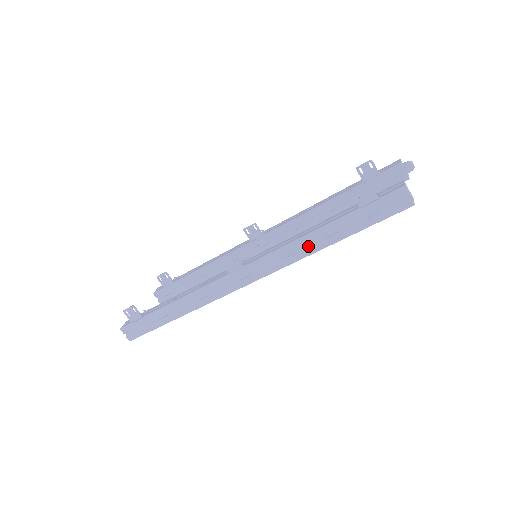
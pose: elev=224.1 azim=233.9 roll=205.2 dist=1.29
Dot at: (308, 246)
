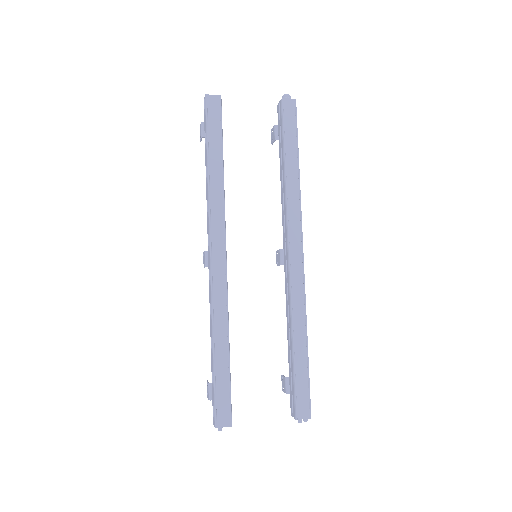
Dot at: occluded
